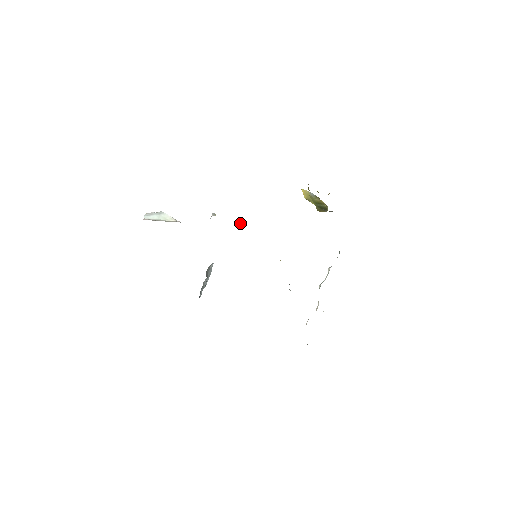
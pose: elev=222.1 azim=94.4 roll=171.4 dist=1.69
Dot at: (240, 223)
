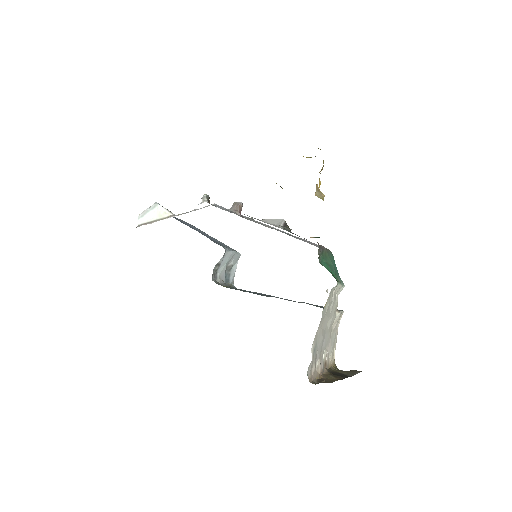
Dot at: (235, 204)
